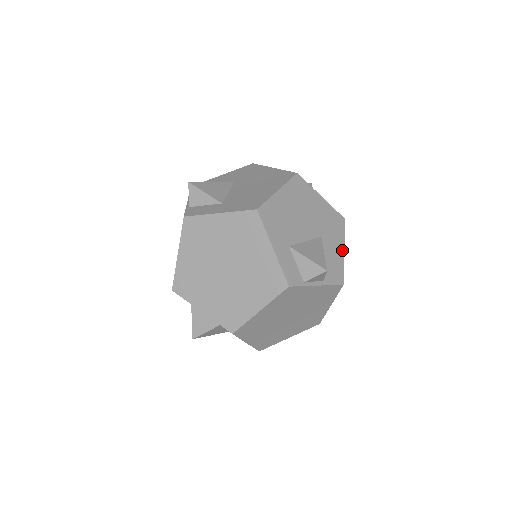
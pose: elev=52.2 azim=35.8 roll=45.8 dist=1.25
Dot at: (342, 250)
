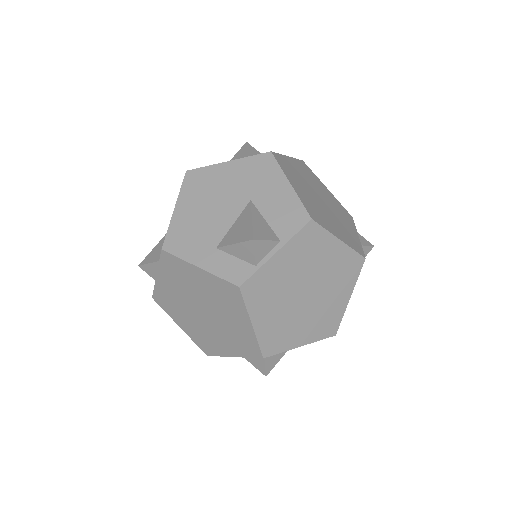
Dot at: (287, 186)
